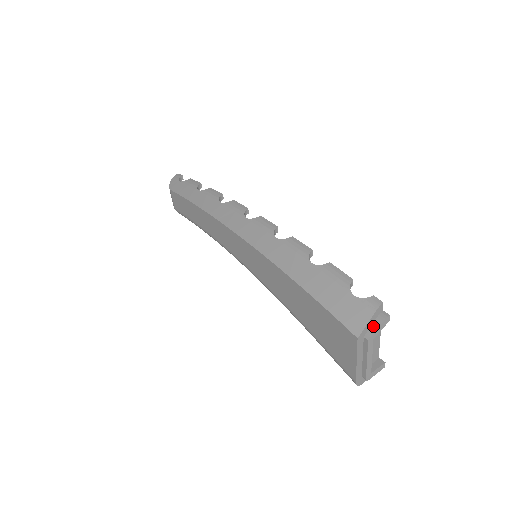
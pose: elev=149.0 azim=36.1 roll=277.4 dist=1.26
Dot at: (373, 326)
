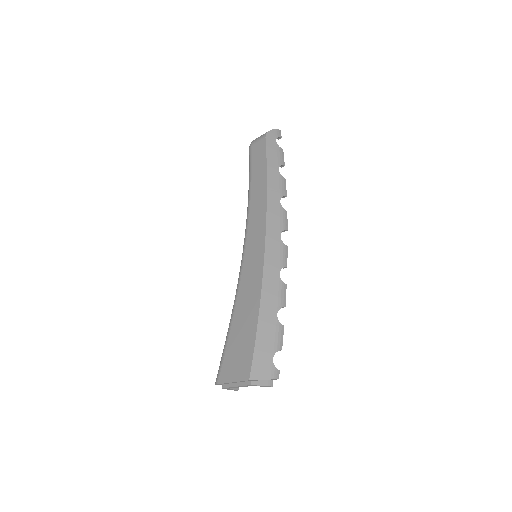
Dot at: (261, 382)
